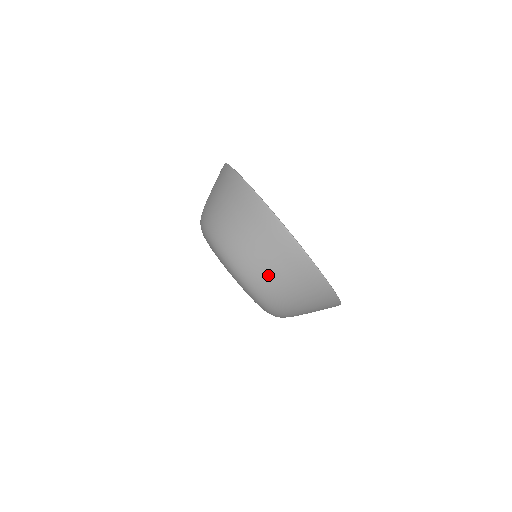
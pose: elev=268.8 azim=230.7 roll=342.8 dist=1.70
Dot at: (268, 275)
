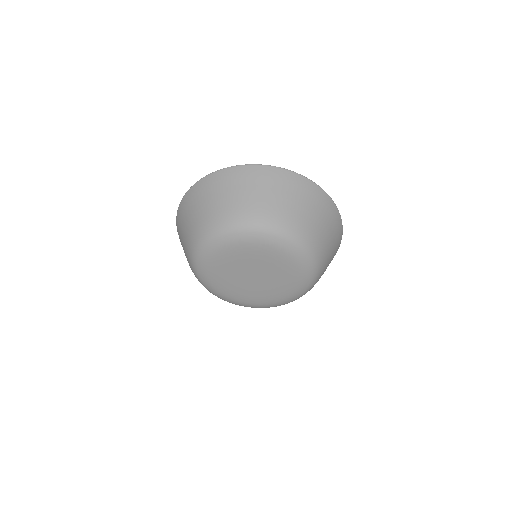
Dot at: (202, 216)
